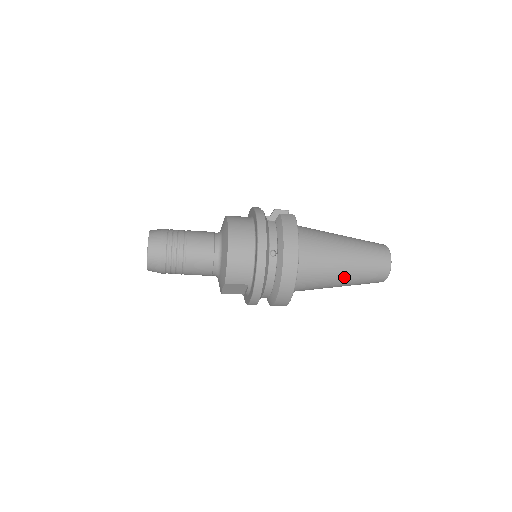
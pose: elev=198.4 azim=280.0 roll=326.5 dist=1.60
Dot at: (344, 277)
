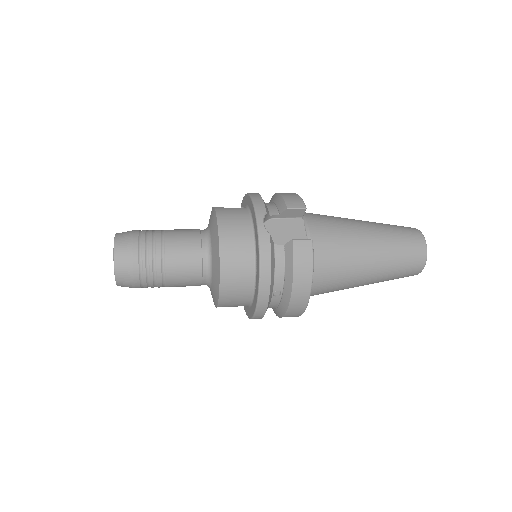
Dot at: occluded
